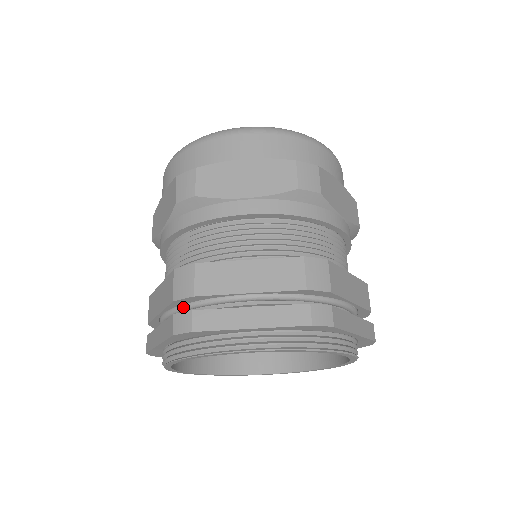
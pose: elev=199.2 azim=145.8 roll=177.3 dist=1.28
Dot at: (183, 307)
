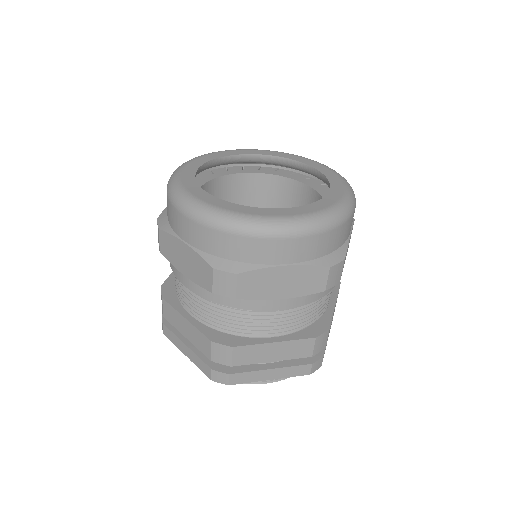
Dot at: occluded
